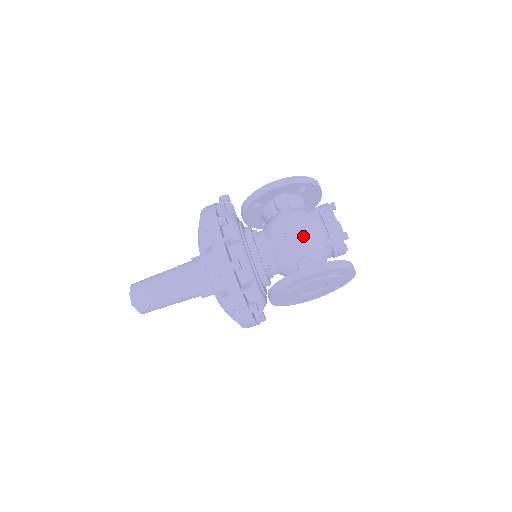
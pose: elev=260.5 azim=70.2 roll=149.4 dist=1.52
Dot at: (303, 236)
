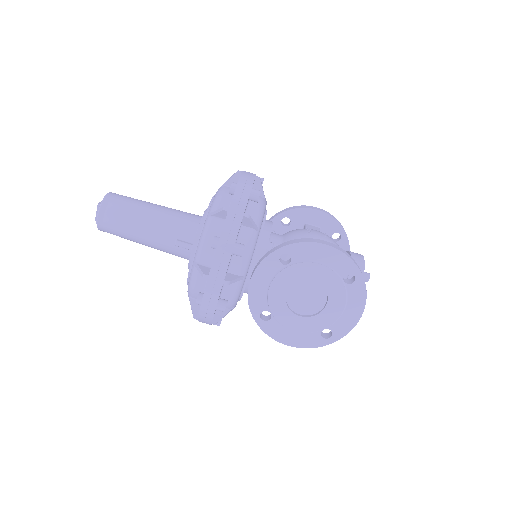
Dot at: occluded
